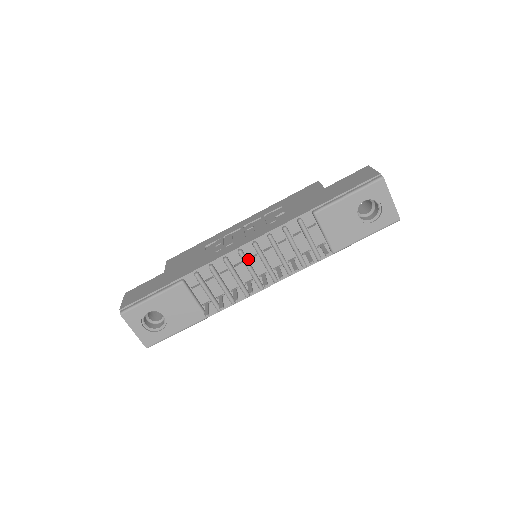
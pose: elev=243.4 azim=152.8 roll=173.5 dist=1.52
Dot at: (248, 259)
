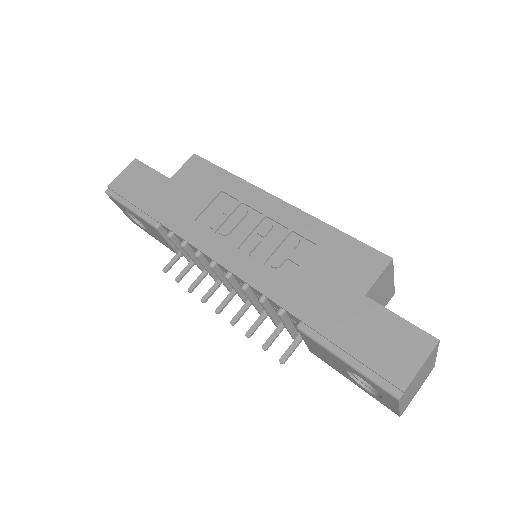
Dot at: (223, 271)
